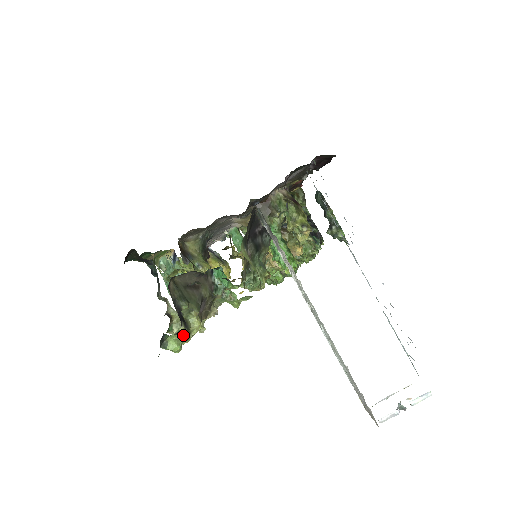
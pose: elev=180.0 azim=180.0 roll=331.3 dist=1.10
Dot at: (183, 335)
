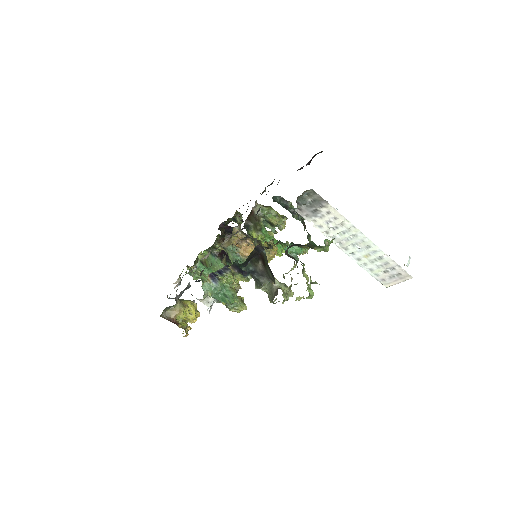
Dot at: occluded
